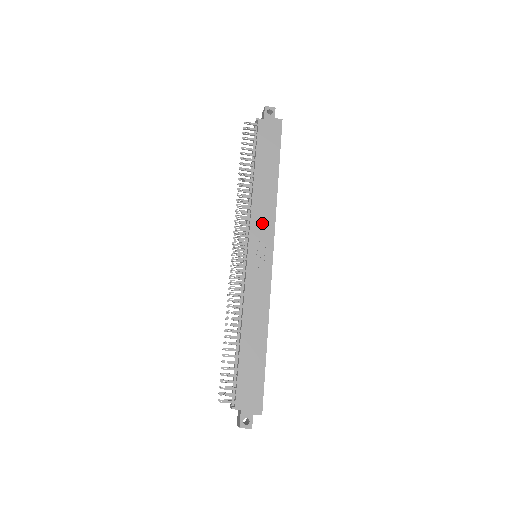
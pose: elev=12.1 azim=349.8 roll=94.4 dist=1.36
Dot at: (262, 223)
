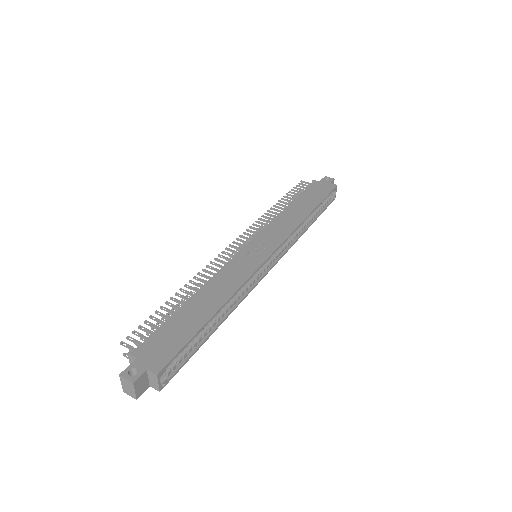
Dot at: (276, 231)
